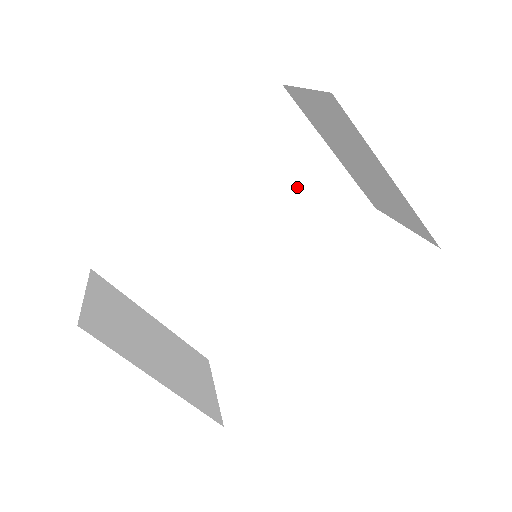
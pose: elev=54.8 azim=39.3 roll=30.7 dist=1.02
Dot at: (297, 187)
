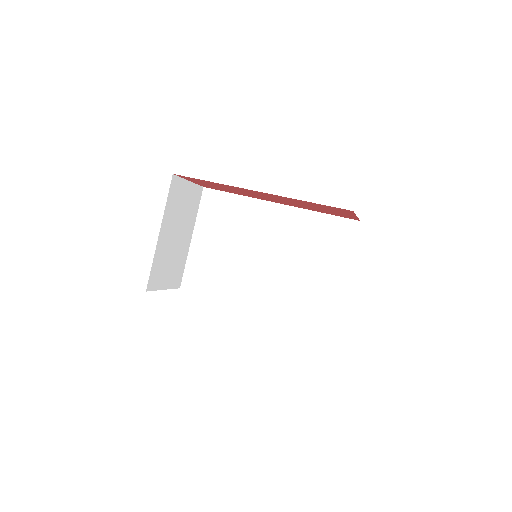
Dot at: (313, 270)
